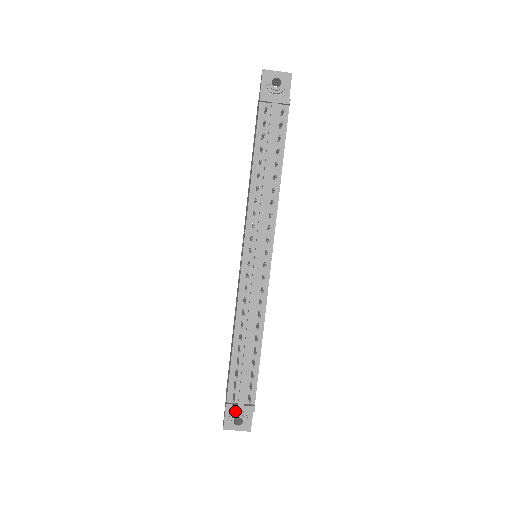
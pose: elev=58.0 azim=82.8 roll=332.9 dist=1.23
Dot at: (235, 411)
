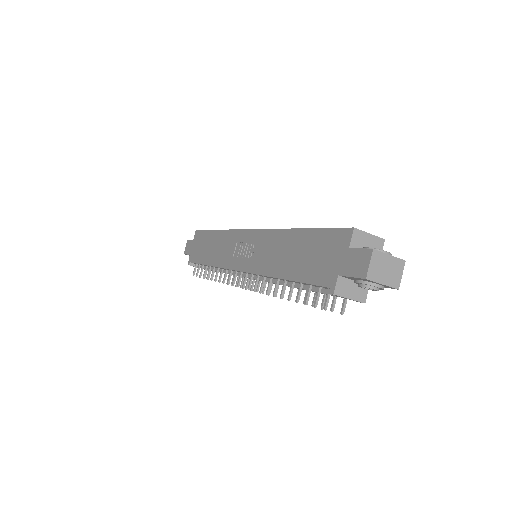
Dot at: occluded
